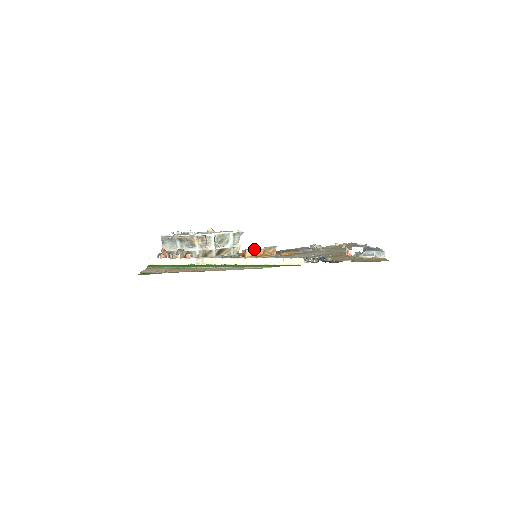
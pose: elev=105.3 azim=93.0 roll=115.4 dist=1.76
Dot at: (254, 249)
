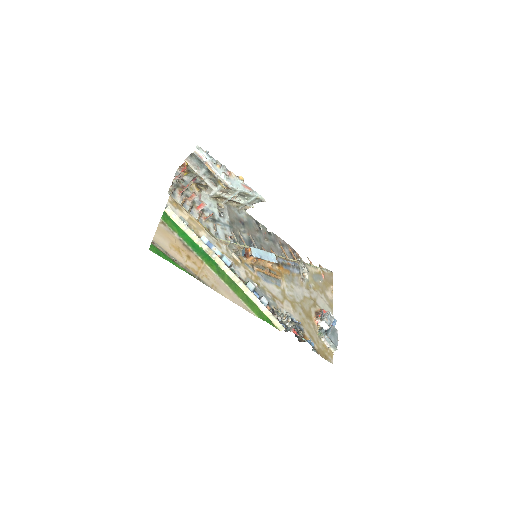
Dot at: (260, 258)
